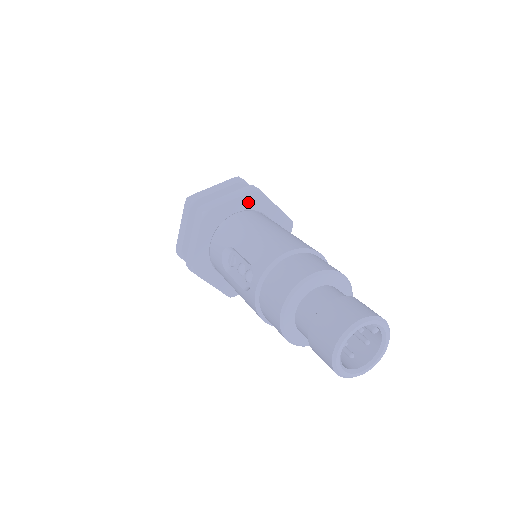
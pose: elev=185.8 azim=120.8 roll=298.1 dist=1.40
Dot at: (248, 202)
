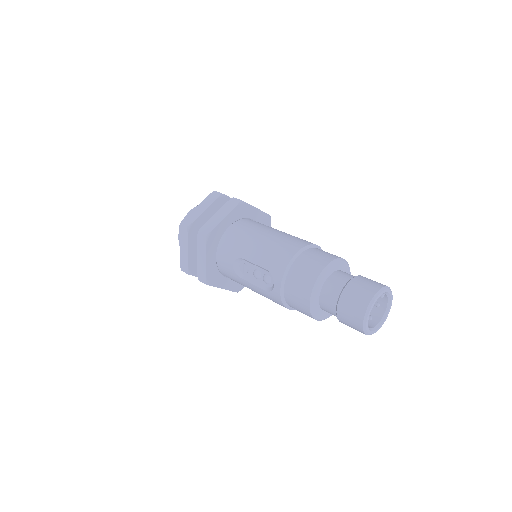
Dot at: (236, 214)
